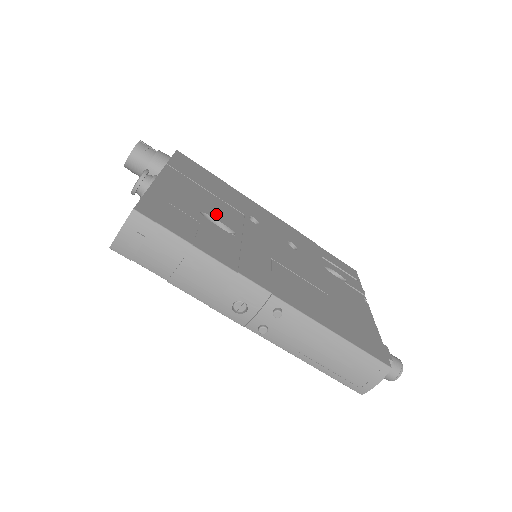
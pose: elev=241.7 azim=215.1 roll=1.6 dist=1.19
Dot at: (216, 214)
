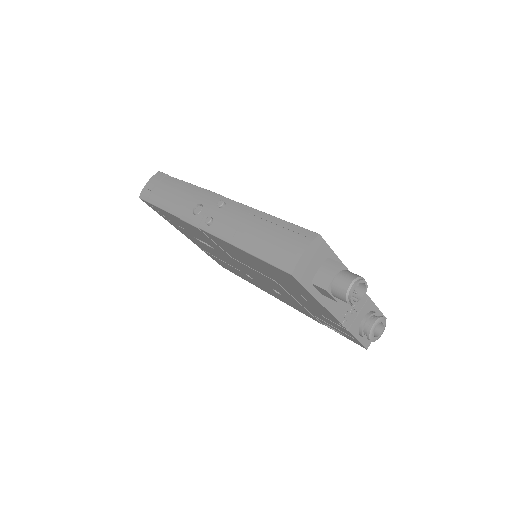
Dot at: occluded
